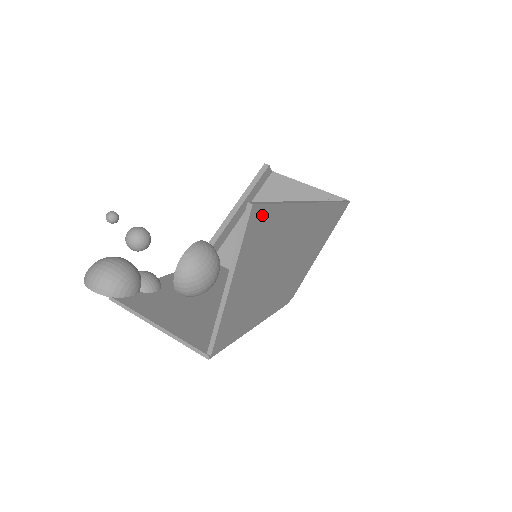
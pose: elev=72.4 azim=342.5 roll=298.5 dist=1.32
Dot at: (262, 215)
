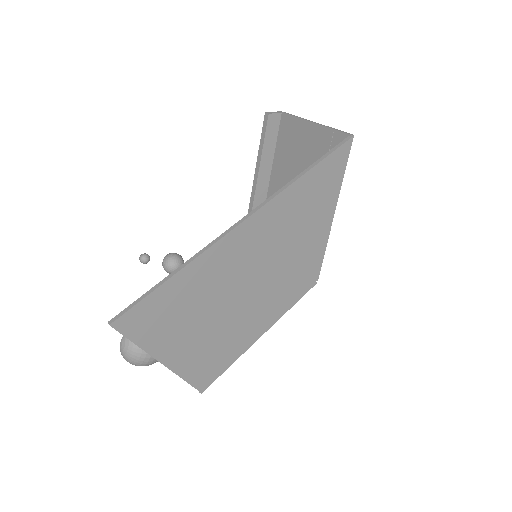
Dot at: (139, 313)
